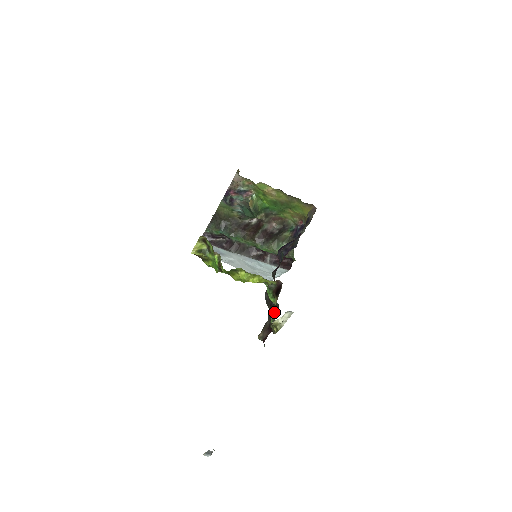
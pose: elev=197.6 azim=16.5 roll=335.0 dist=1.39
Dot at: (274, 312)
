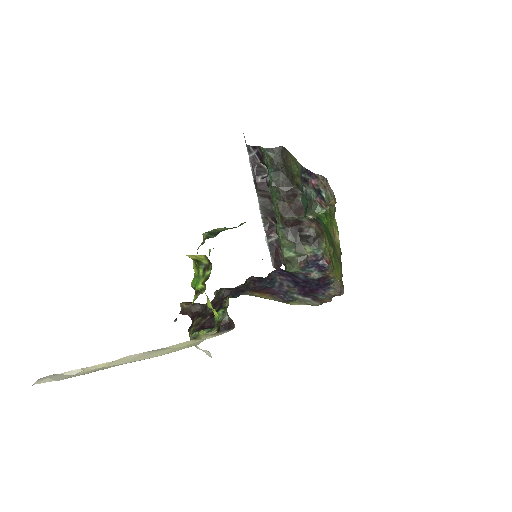
Dot at: (207, 322)
